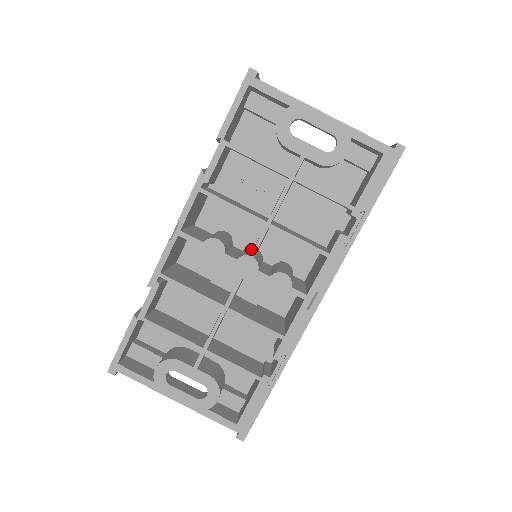
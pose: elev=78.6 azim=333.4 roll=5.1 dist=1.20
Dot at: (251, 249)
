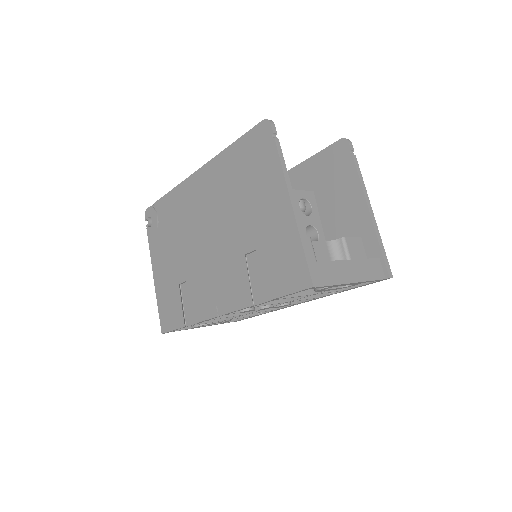
Dot at: occluded
